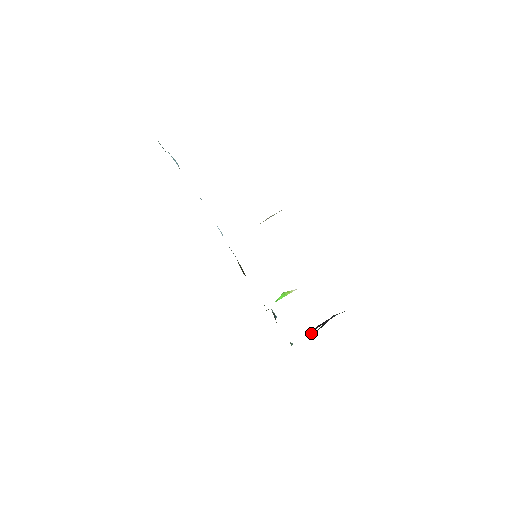
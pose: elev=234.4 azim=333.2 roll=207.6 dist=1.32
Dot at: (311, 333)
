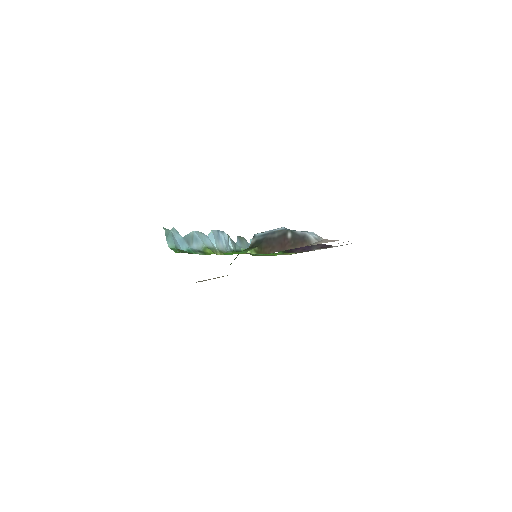
Dot at: occluded
